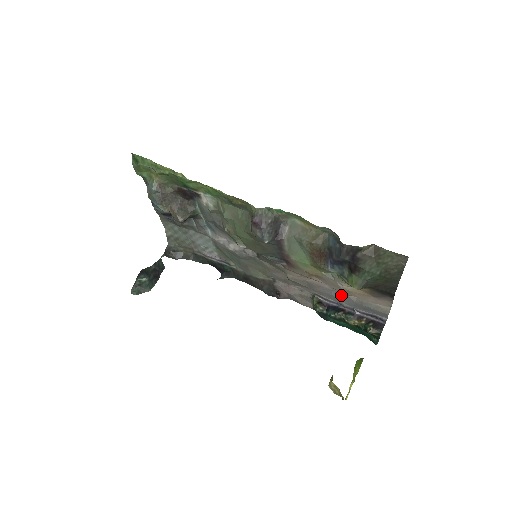
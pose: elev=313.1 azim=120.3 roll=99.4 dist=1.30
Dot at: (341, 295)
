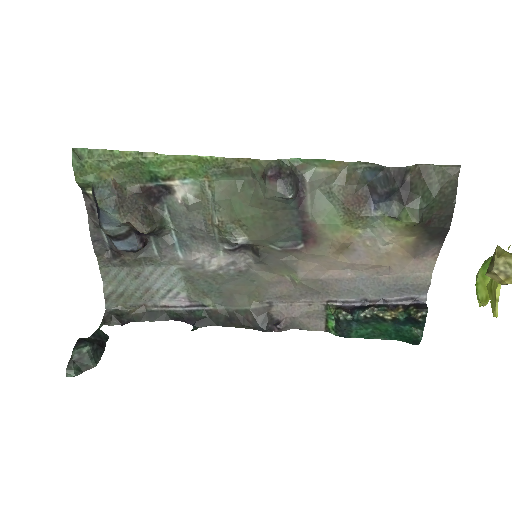
Dot at: (368, 280)
